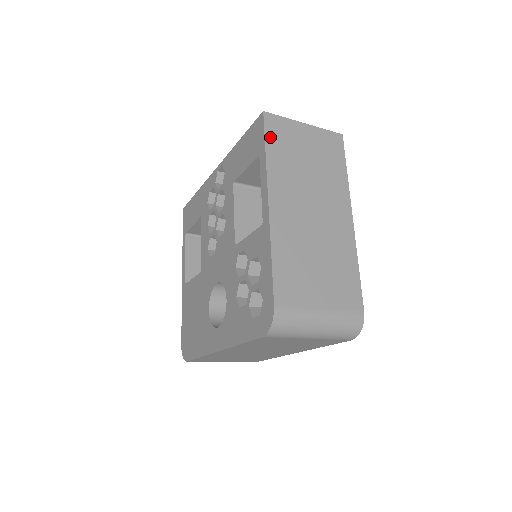
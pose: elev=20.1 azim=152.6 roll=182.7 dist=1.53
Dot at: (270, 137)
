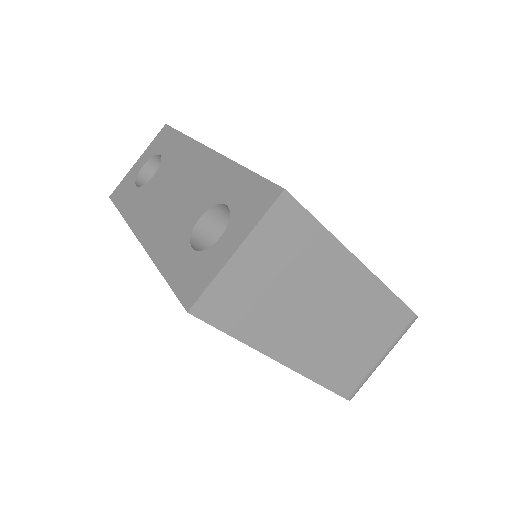
Dot at: (224, 322)
